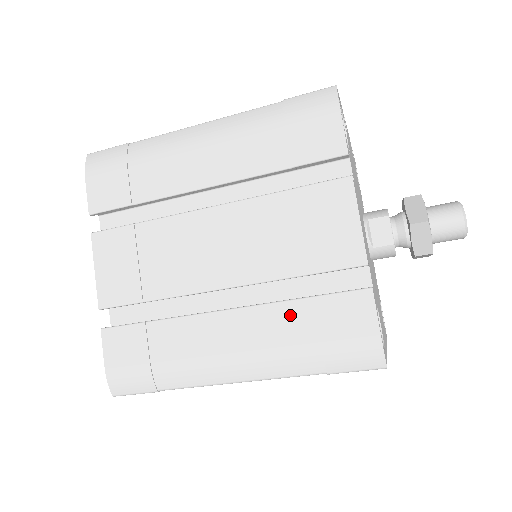
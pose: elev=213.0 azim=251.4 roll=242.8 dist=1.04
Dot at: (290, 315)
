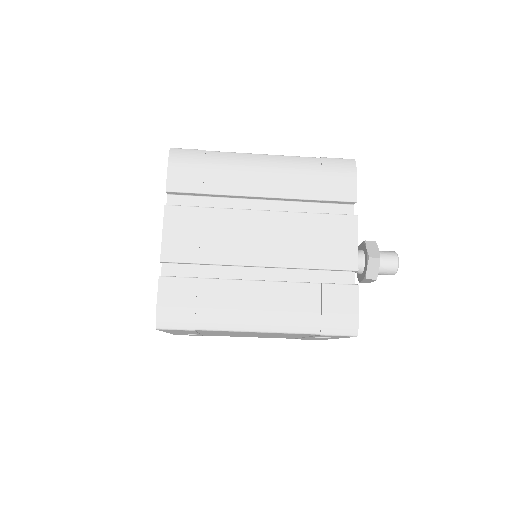
Dot at: (305, 292)
